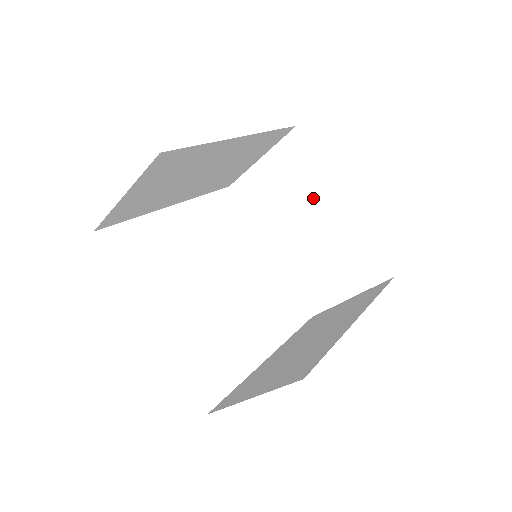
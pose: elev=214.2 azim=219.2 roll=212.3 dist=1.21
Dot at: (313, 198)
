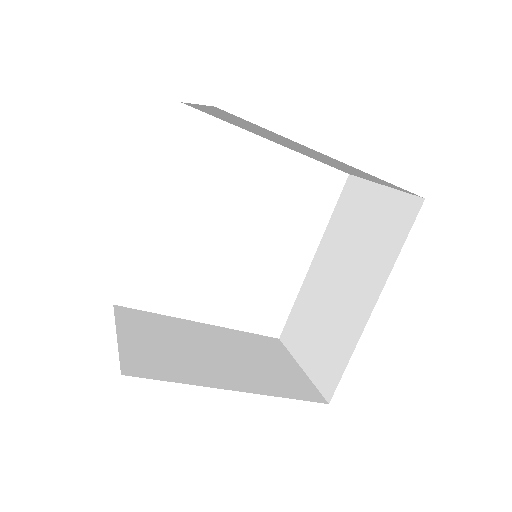
Dot at: (291, 143)
